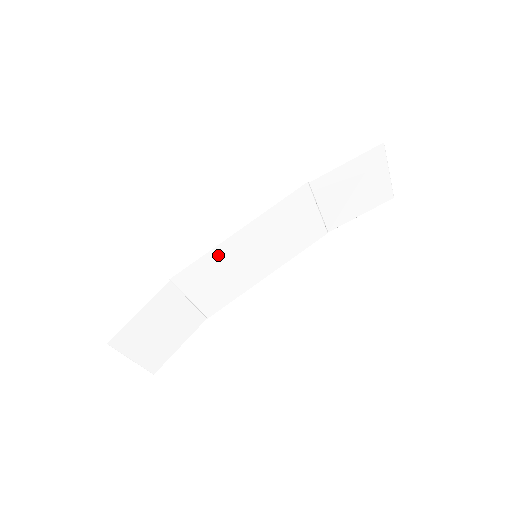
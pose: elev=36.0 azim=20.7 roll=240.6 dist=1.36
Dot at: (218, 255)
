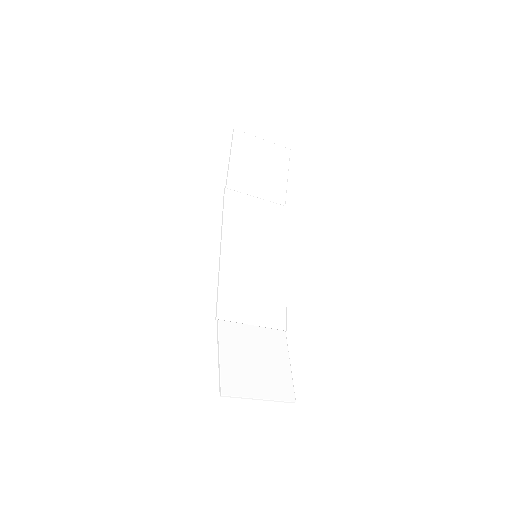
Dot at: (230, 276)
